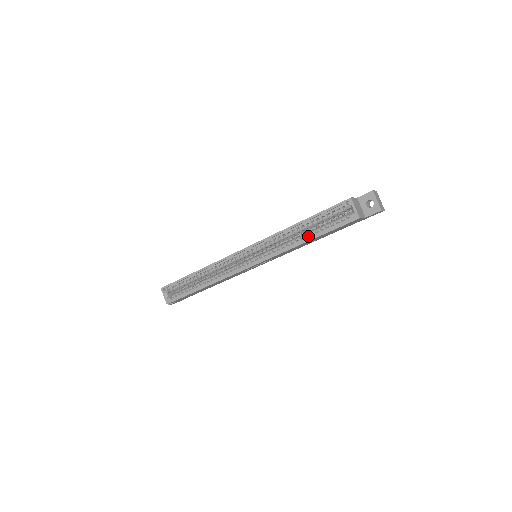
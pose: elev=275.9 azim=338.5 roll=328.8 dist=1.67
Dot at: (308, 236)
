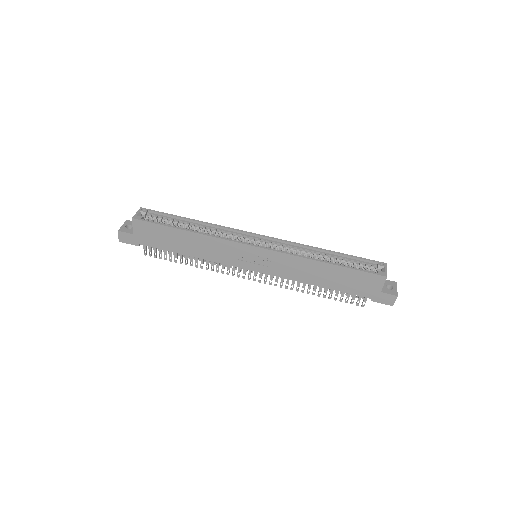
Dot at: occluded
